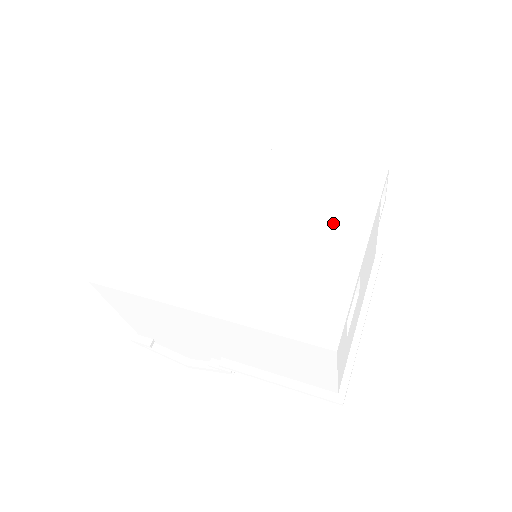
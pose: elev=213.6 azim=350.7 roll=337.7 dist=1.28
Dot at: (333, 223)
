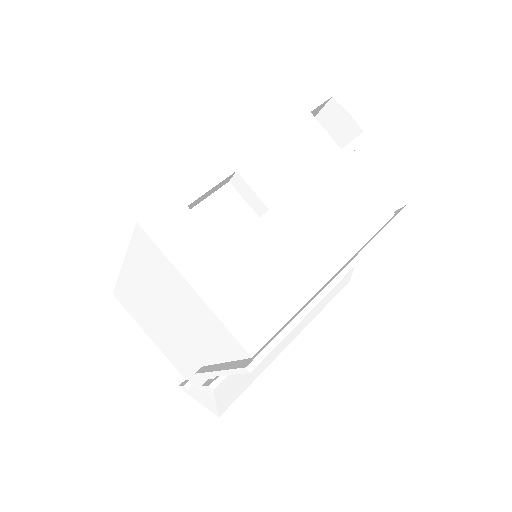
Dot at: occluded
